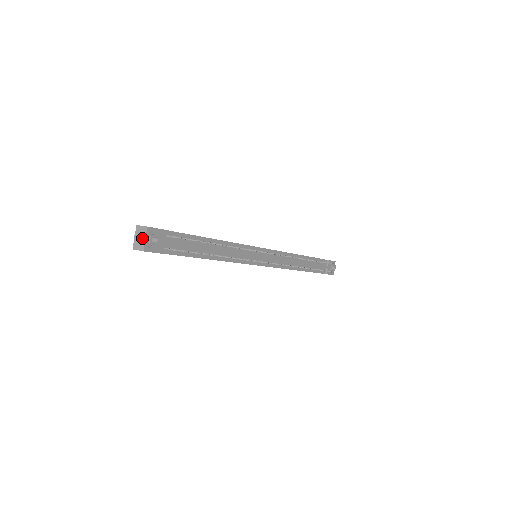
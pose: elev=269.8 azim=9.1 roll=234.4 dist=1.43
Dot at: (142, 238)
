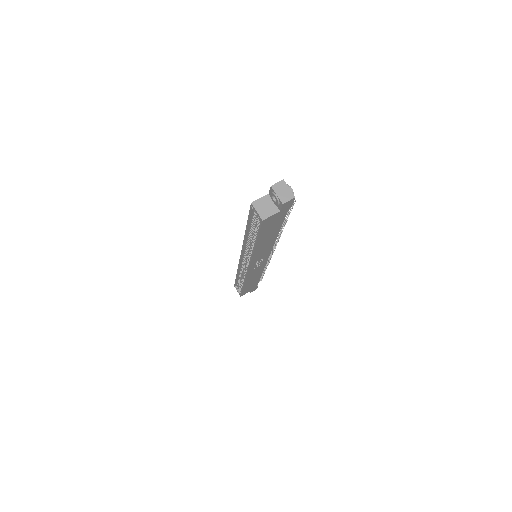
Dot at: (286, 190)
